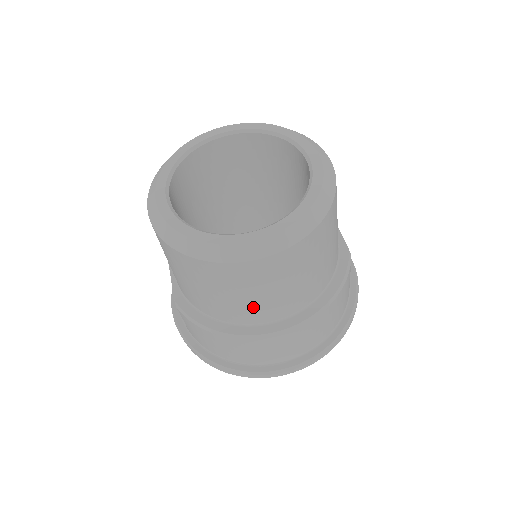
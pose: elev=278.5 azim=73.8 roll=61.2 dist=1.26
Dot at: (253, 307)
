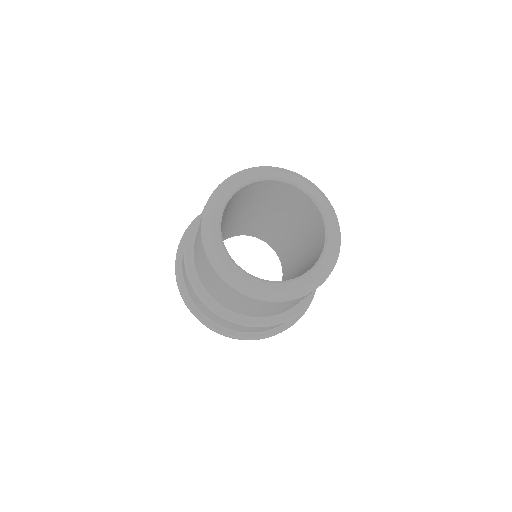
Dot at: (226, 301)
